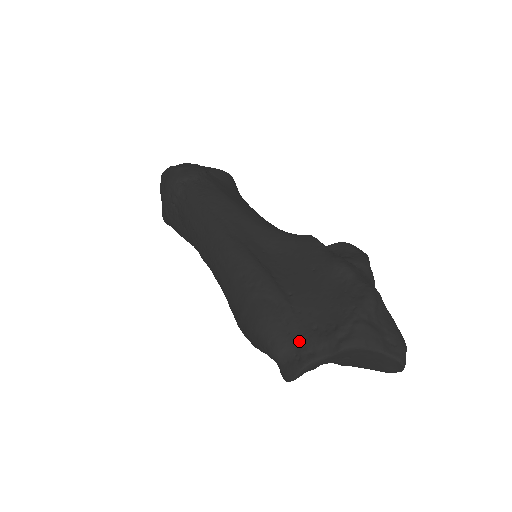
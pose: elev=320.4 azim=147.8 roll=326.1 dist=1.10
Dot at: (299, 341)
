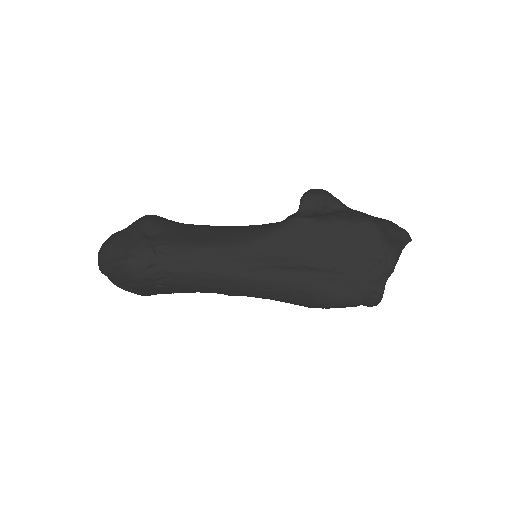
Dot at: (367, 286)
